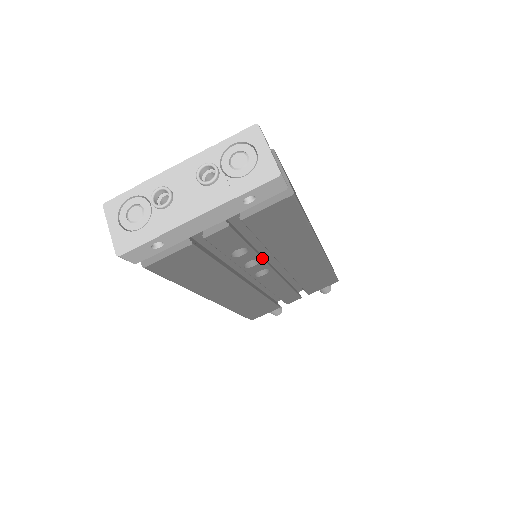
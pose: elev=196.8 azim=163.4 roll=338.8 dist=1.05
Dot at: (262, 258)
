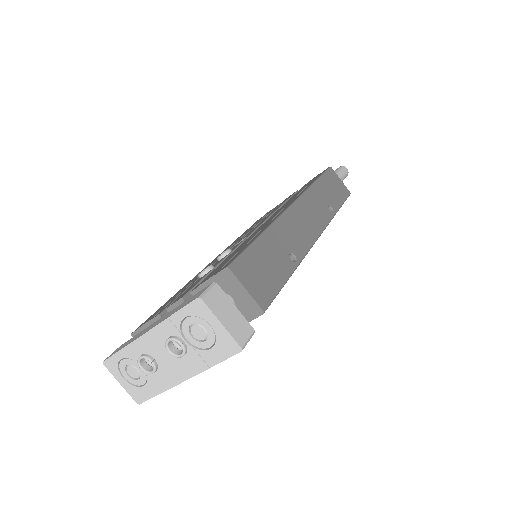
Dot at: occluded
